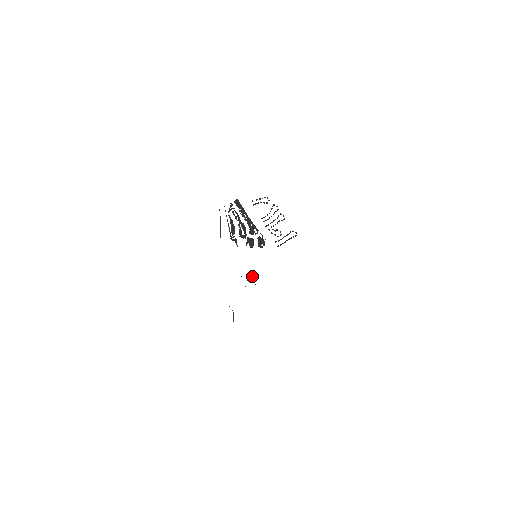
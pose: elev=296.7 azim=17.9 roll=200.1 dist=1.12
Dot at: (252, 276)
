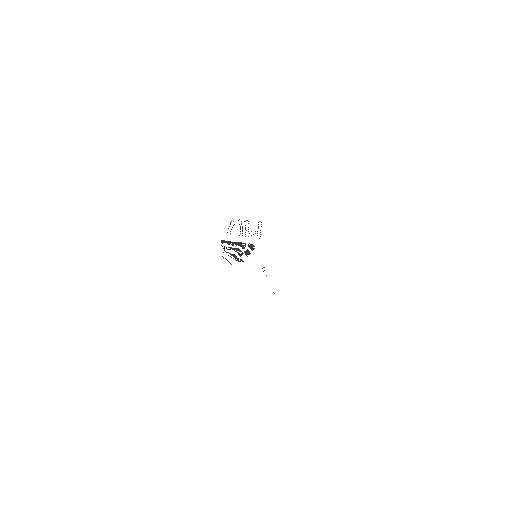
Dot at: (264, 267)
